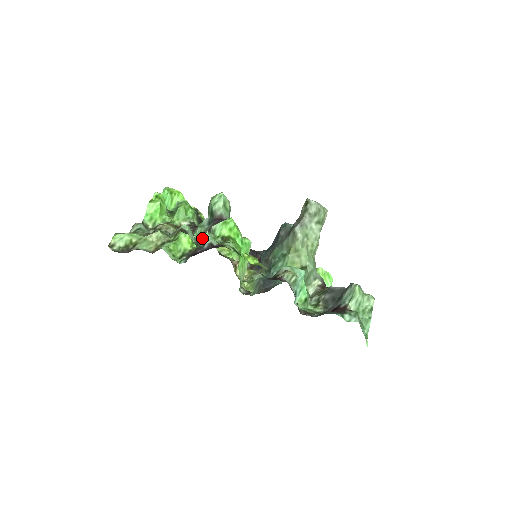
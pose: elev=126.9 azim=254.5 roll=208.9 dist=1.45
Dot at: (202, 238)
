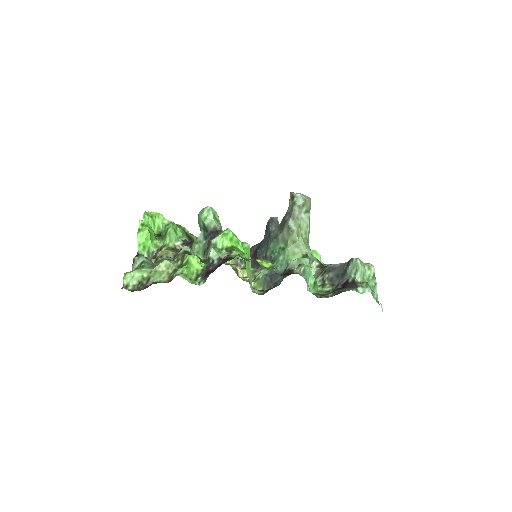
Dot at: (203, 253)
